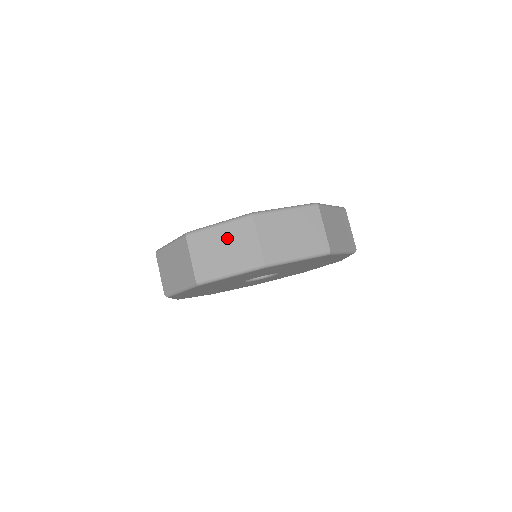
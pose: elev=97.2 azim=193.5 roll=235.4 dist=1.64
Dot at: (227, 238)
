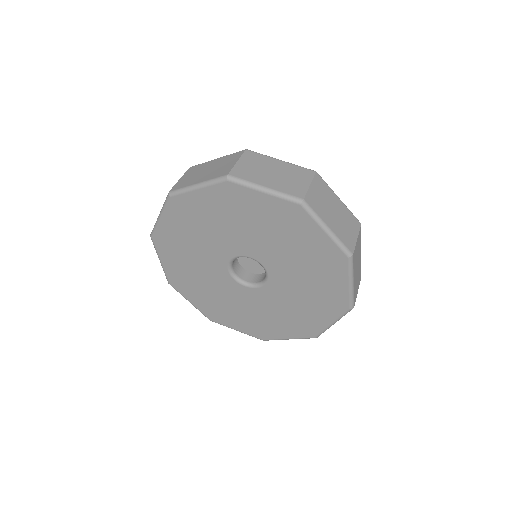
Dot at: (282, 169)
